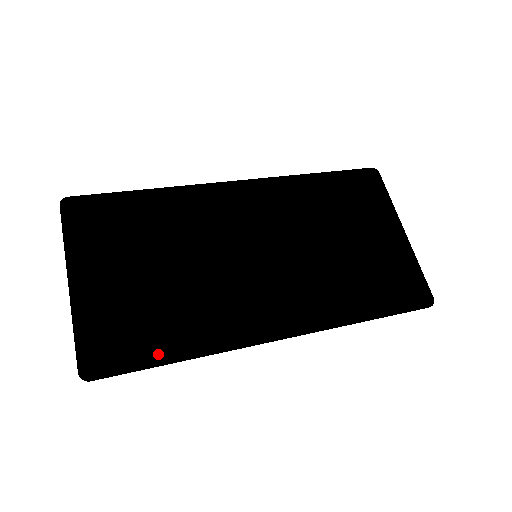
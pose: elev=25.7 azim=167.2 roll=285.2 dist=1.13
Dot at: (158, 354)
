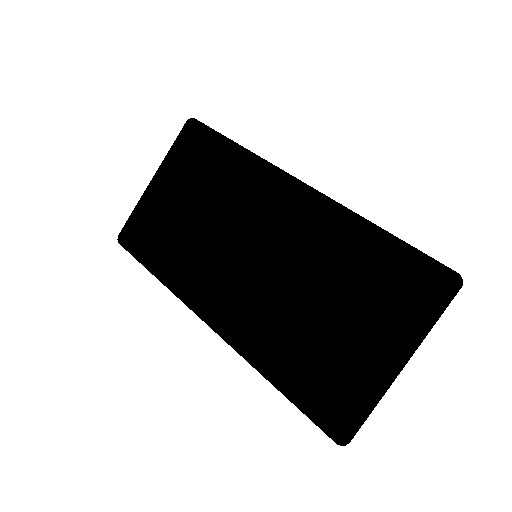
Dot at: (152, 261)
